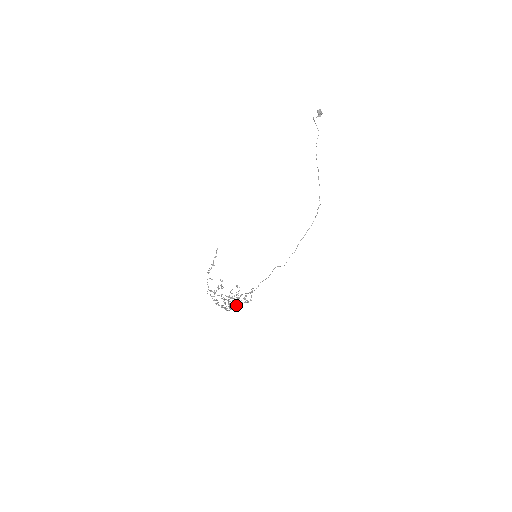
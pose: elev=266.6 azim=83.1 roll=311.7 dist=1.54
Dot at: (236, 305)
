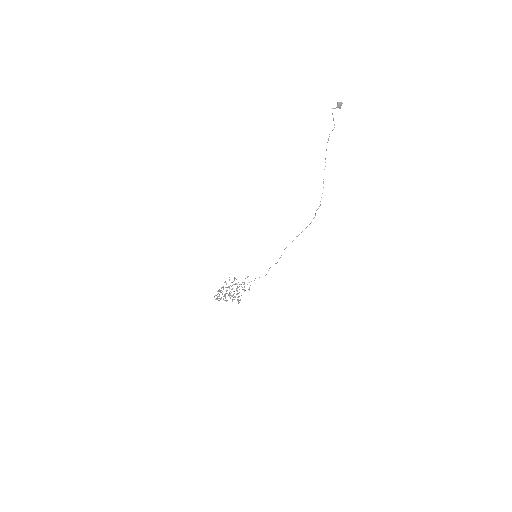
Dot at: occluded
